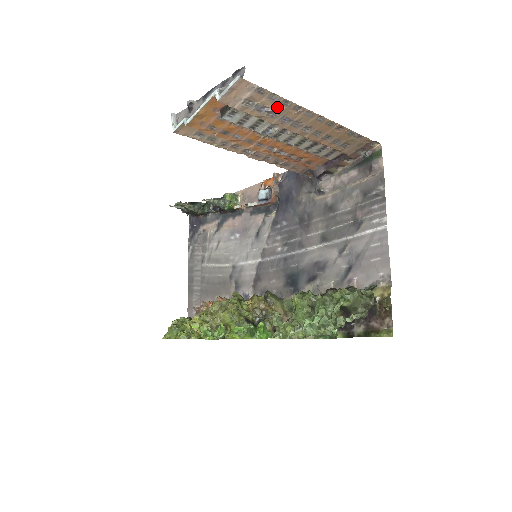
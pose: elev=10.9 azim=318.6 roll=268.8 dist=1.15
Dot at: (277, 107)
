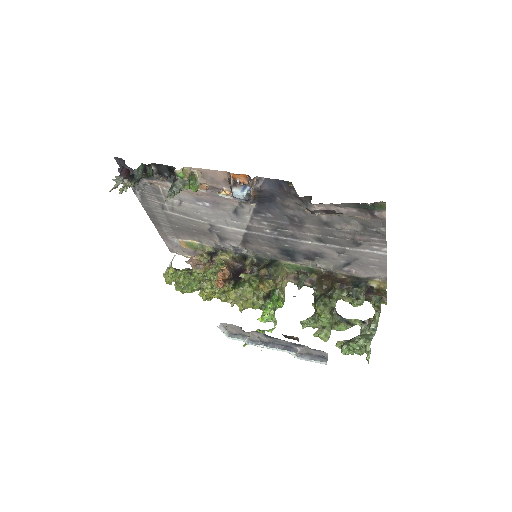
Dot at: occluded
